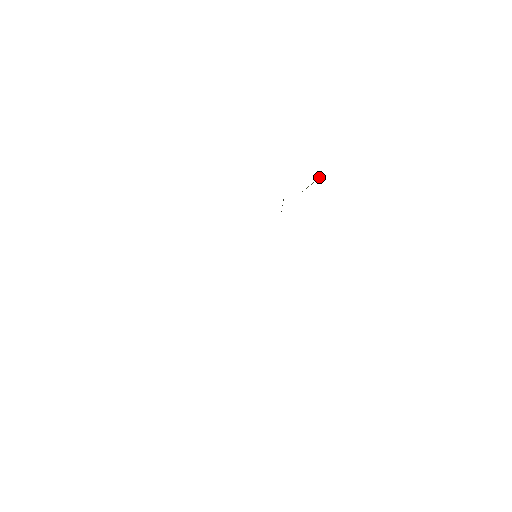
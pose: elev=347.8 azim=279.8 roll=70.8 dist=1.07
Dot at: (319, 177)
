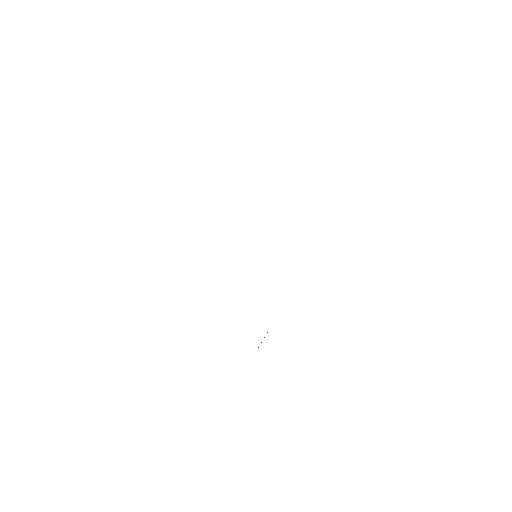
Dot at: occluded
